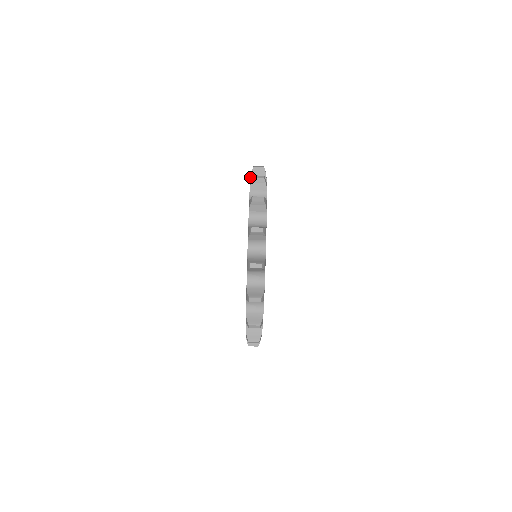
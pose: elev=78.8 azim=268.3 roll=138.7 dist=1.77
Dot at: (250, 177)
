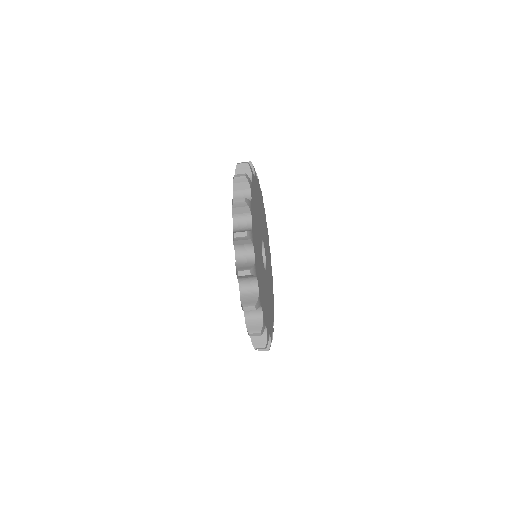
Dot at: occluded
